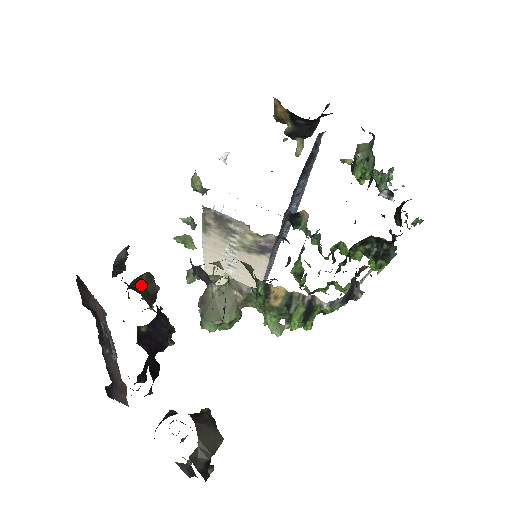
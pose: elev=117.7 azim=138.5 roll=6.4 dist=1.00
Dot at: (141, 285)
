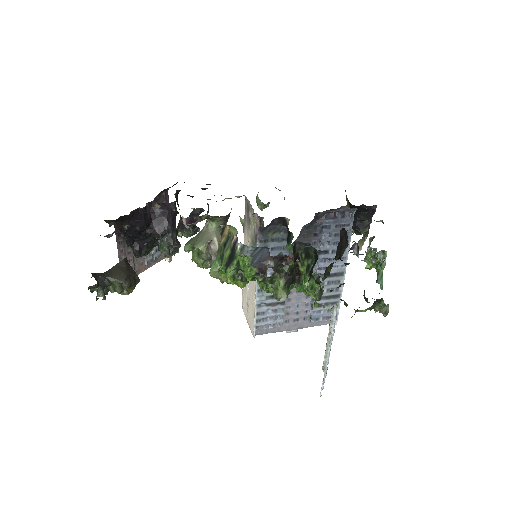
Dot at: occluded
